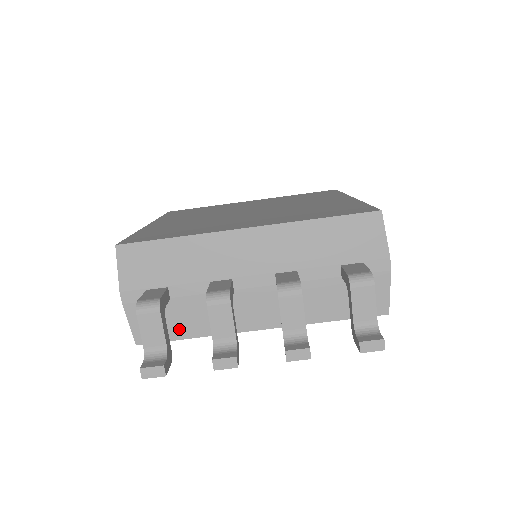
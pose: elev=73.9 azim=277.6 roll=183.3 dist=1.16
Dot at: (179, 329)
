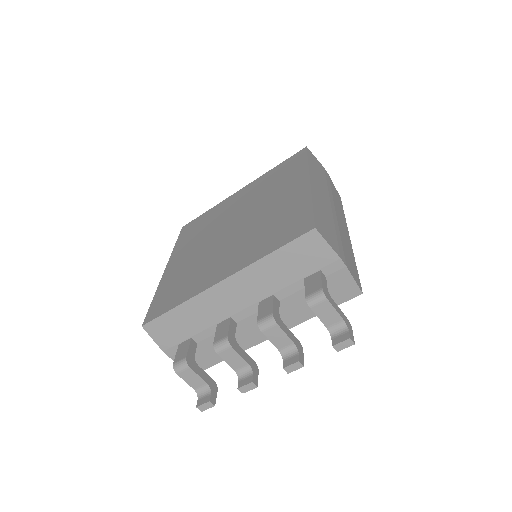
Dot at: (215, 357)
